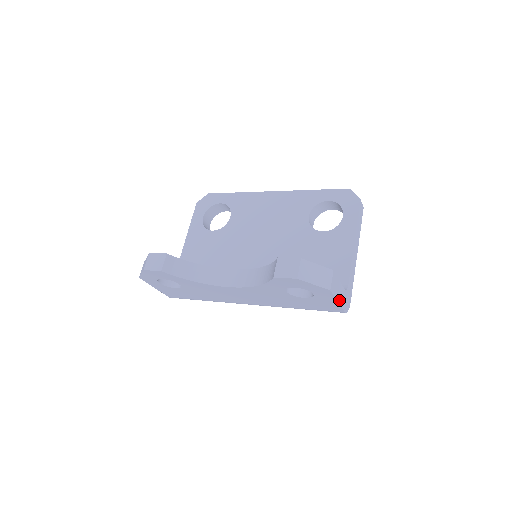
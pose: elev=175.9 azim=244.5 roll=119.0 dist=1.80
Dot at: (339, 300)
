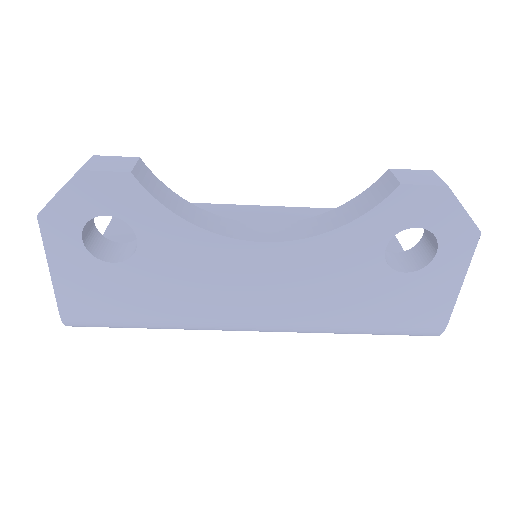
Dot at: (457, 285)
